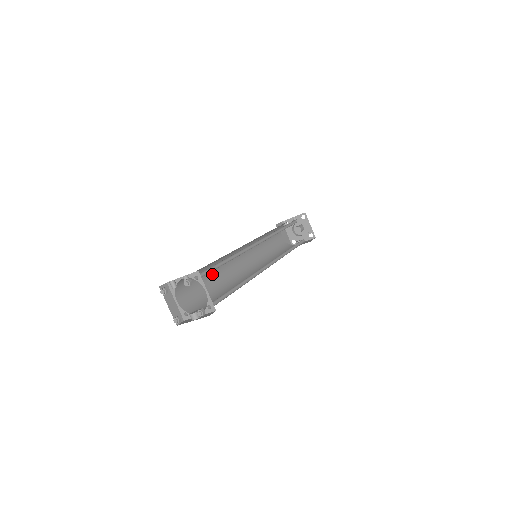
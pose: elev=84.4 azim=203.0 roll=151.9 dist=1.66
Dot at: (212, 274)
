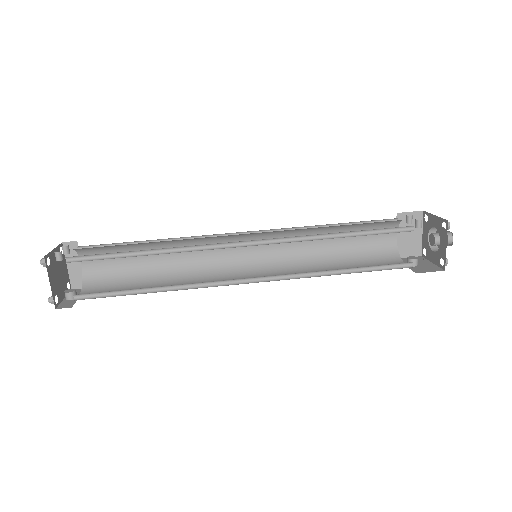
Dot at: occluded
